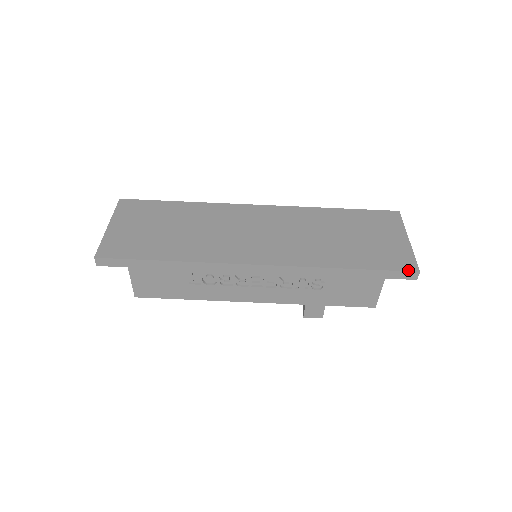
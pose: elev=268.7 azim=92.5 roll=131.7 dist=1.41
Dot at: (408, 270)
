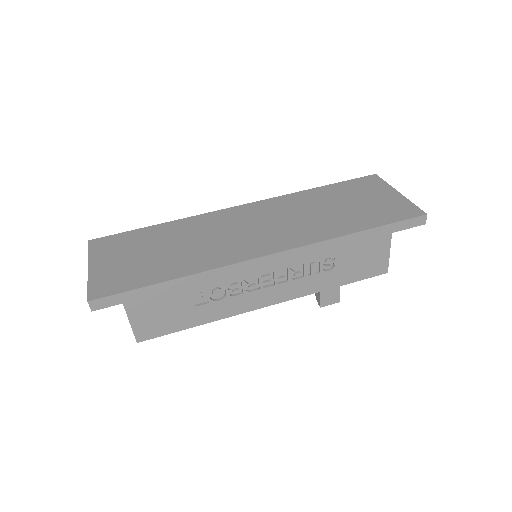
Dot at: (416, 216)
